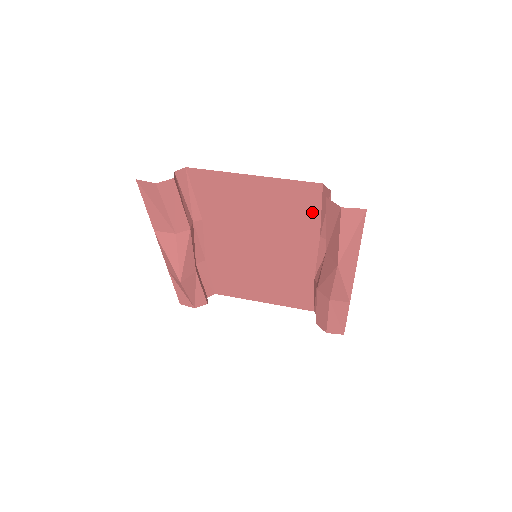
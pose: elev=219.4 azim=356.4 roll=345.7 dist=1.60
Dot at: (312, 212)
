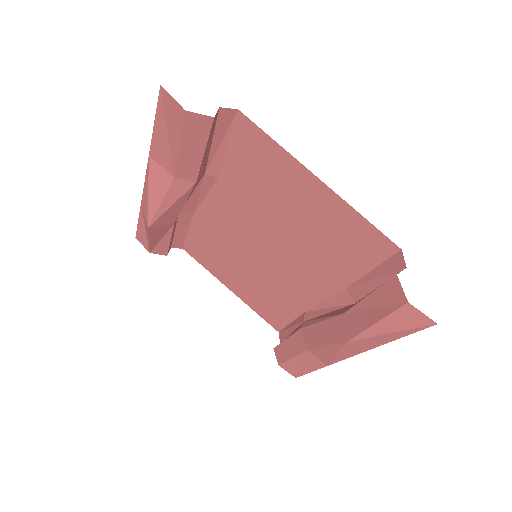
Dot at: (359, 263)
